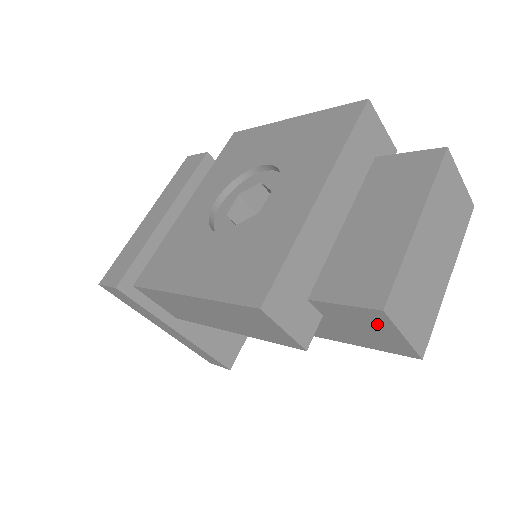
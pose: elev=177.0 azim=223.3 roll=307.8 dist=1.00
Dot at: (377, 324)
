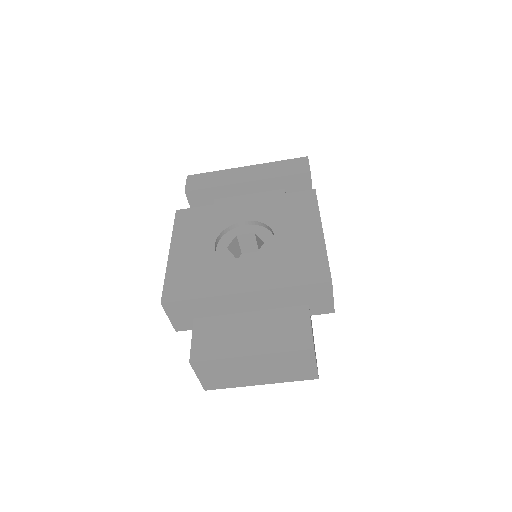
Dot at: occluded
